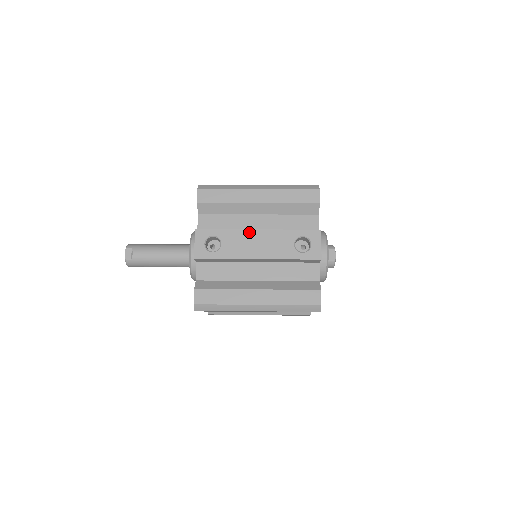
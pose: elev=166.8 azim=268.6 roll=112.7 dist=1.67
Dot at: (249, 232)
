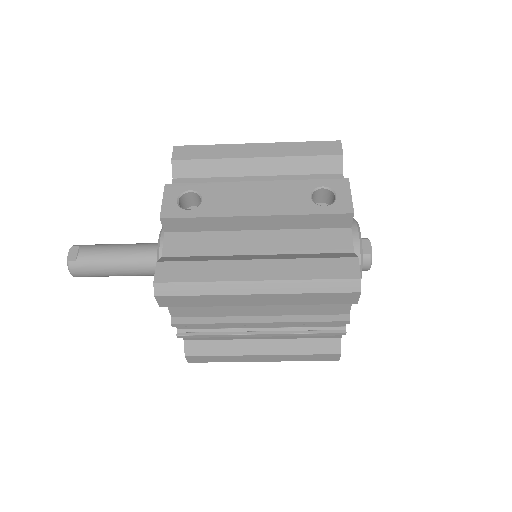
Dot at: (243, 184)
